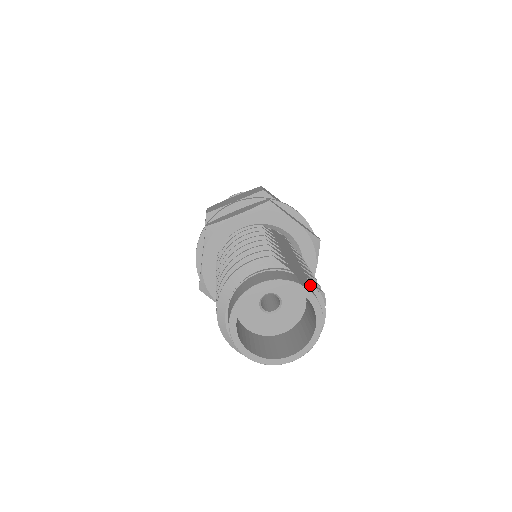
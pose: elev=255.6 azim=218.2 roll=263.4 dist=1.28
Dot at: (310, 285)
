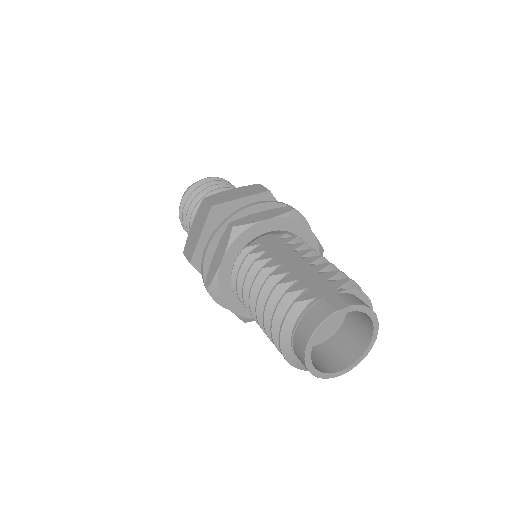
Dot at: (339, 292)
